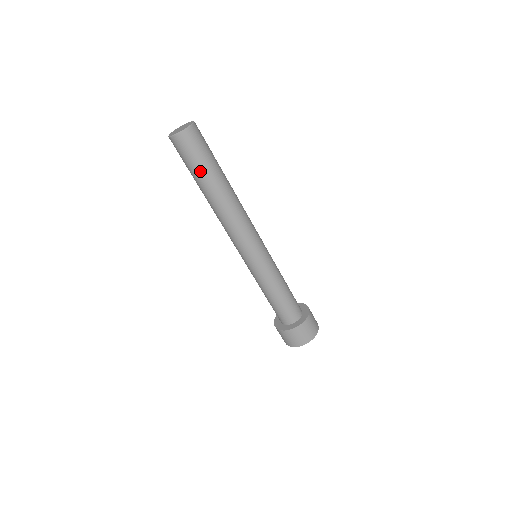
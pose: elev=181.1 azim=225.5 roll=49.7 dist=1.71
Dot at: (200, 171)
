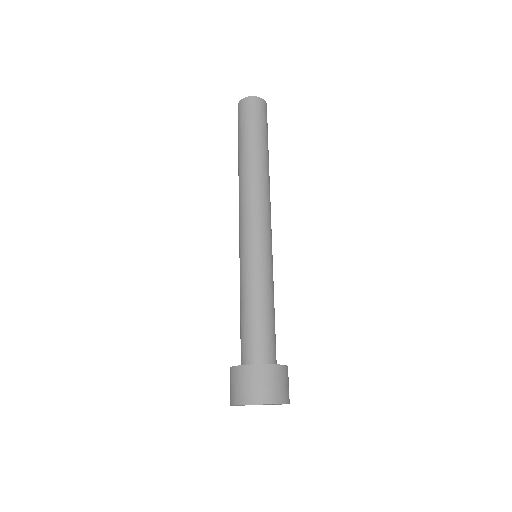
Dot at: (262, 134)
